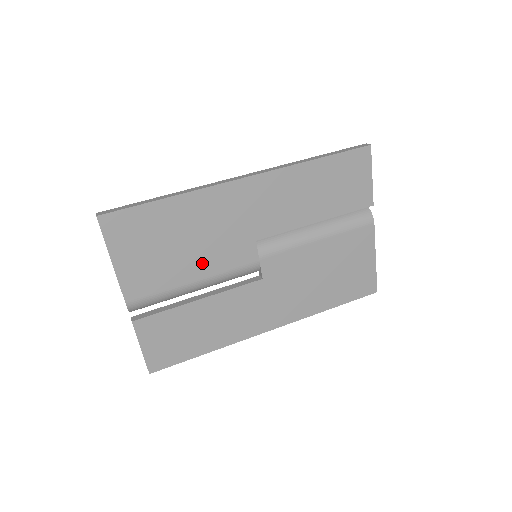
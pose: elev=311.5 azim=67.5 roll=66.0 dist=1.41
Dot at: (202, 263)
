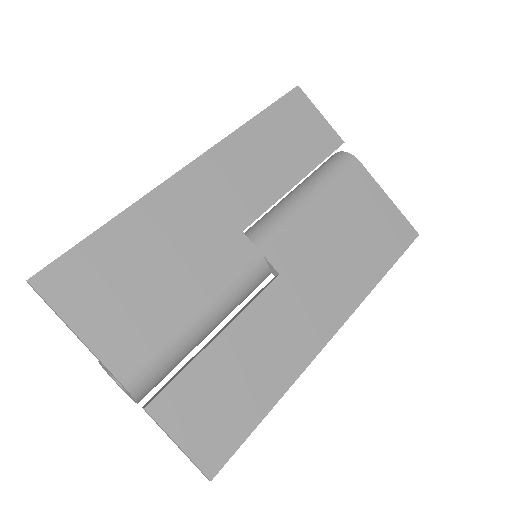
Dot at: (194, 286)
